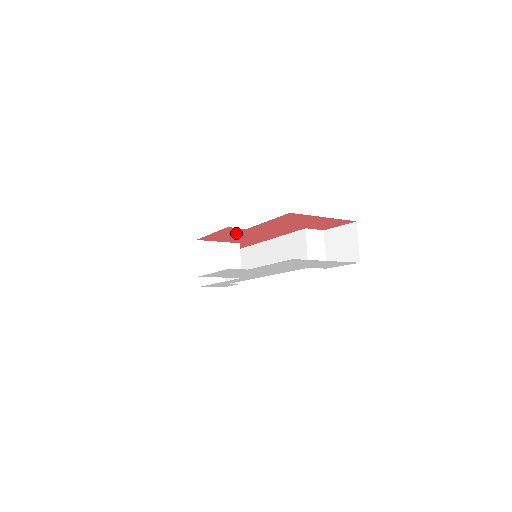
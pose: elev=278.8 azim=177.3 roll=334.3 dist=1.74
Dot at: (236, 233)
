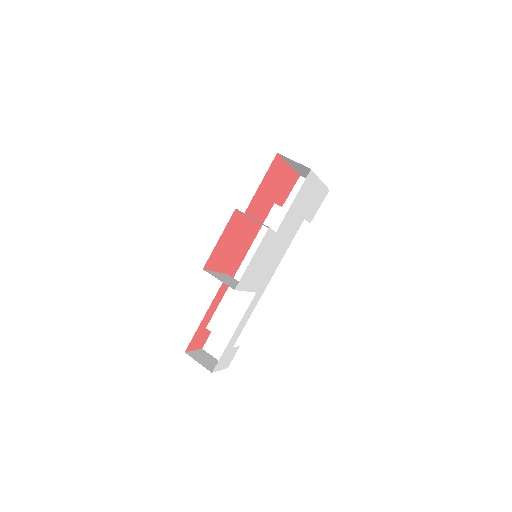
Dot at: (234, 233)
